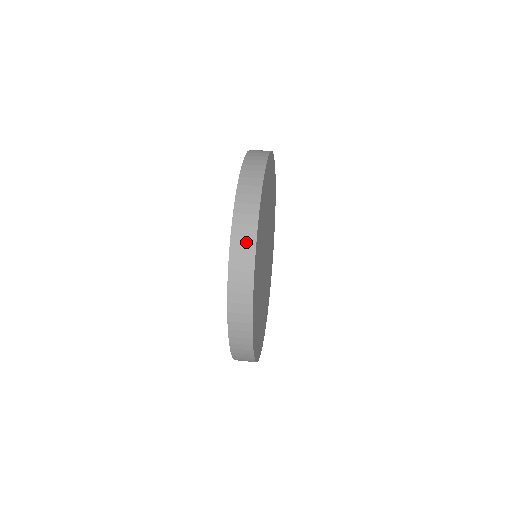
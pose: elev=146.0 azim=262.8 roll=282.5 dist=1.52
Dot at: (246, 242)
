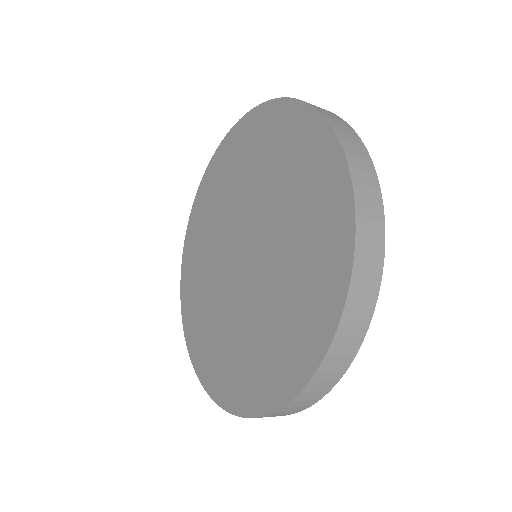
Dot at: occluded
